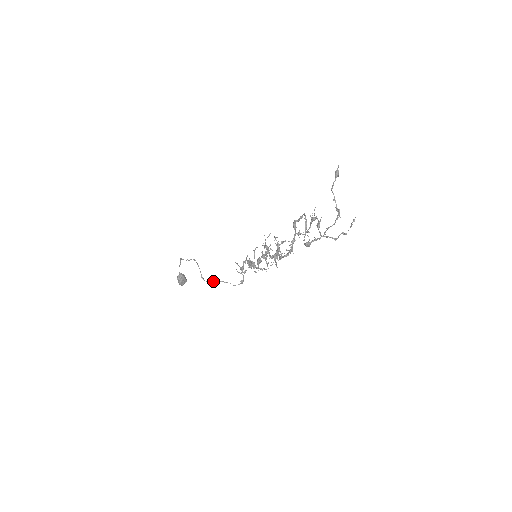
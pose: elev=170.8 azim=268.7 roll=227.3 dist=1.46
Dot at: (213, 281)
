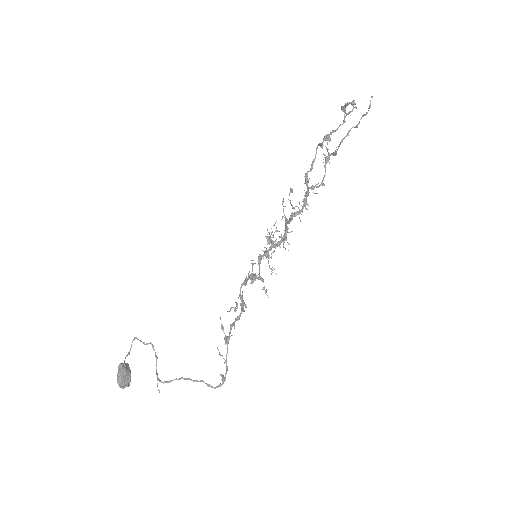
Dot at: occluded
